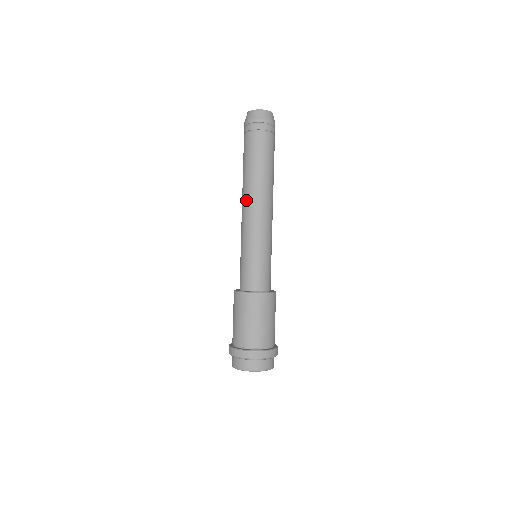
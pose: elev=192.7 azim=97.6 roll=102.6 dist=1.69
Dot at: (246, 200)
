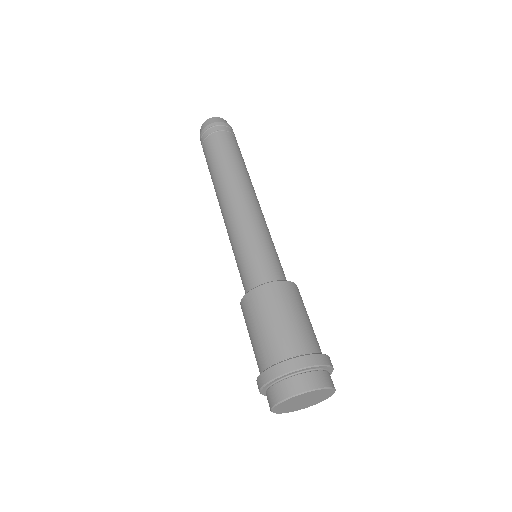
Dot at: (219, 203)
